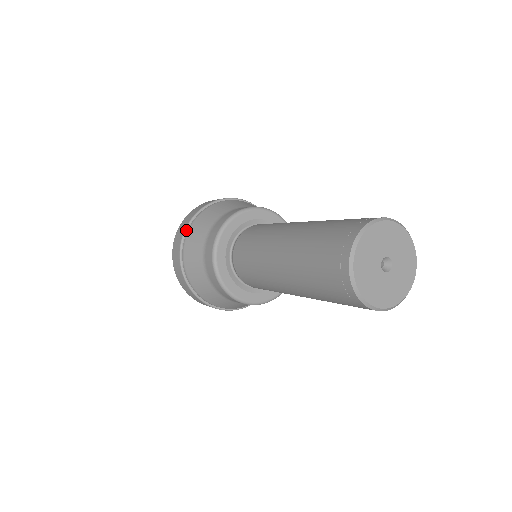
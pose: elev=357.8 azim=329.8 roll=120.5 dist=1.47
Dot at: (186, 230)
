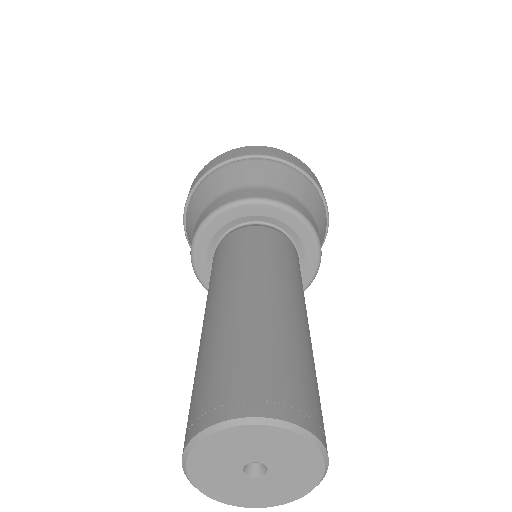
Dot at: (220, 165)
